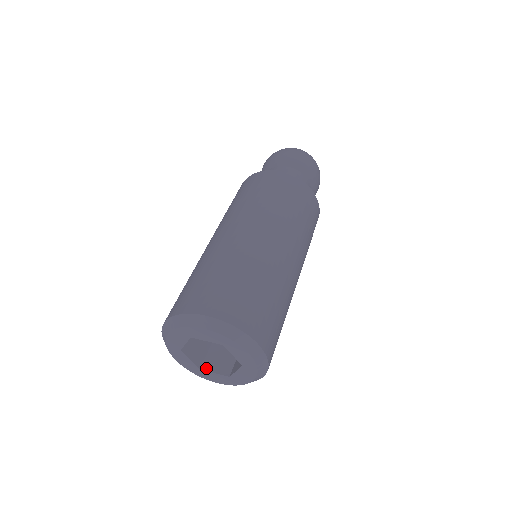
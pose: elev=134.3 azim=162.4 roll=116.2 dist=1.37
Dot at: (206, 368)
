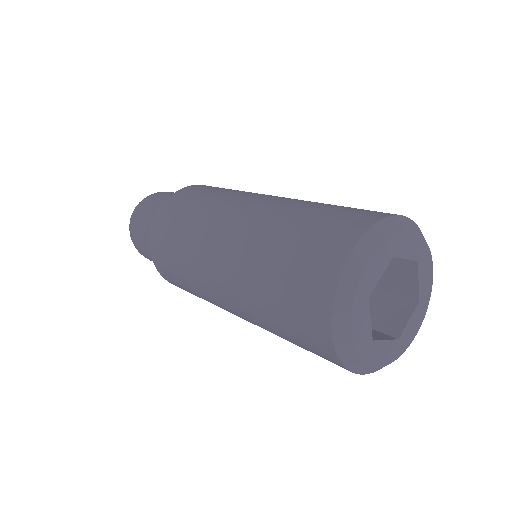
Dot at: (374, 338)
